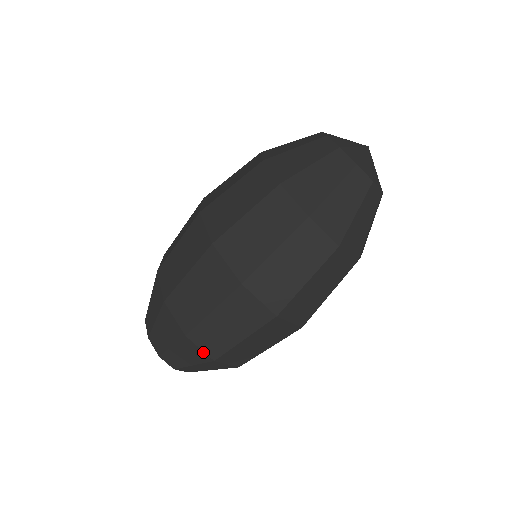
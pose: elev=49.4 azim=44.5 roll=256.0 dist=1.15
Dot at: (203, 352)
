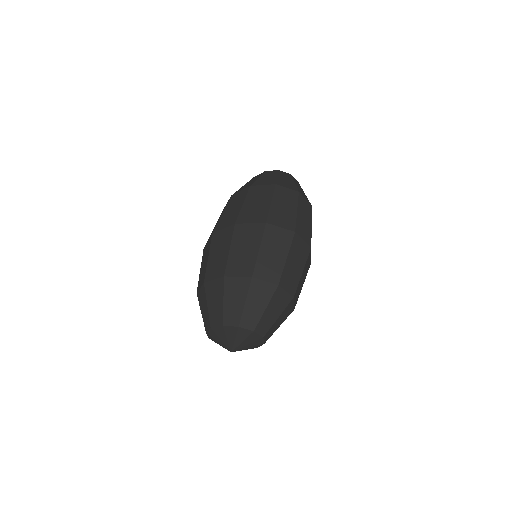
Dot at: (268, 283)
